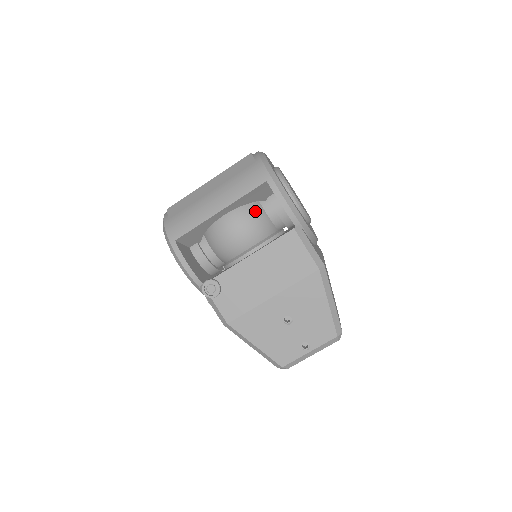
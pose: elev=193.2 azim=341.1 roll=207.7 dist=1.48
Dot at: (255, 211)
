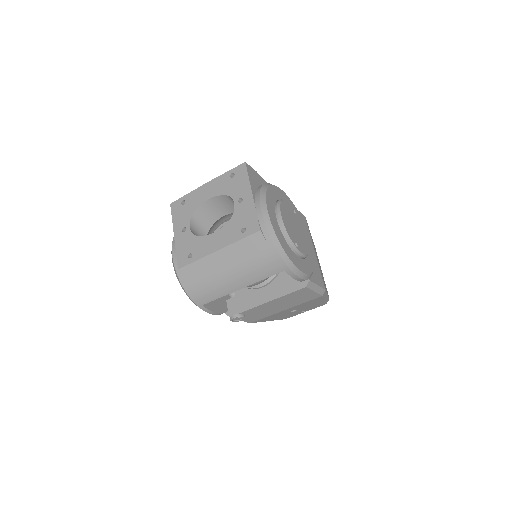
Dot at: occluded
